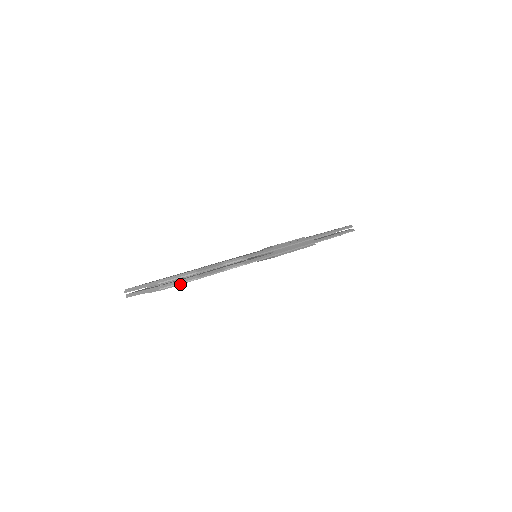
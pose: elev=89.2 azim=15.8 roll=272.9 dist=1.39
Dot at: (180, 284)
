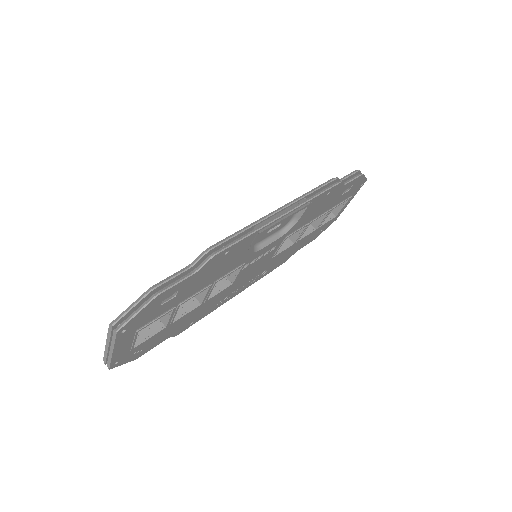
Dot at: (155, 319)
